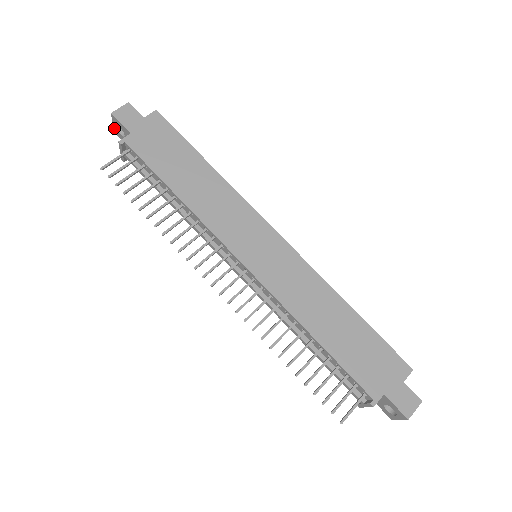
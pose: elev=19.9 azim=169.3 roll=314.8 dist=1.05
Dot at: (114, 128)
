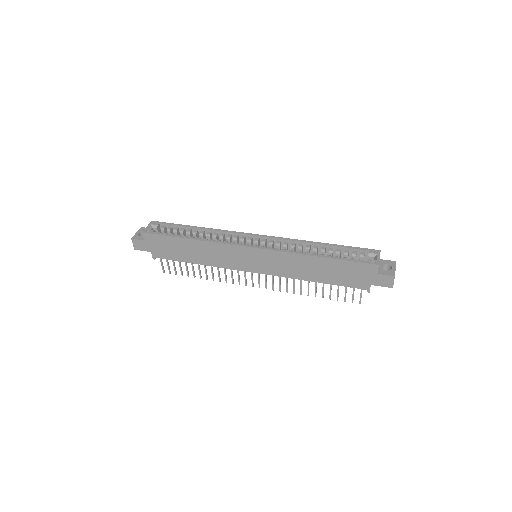
Dot at: occluded
